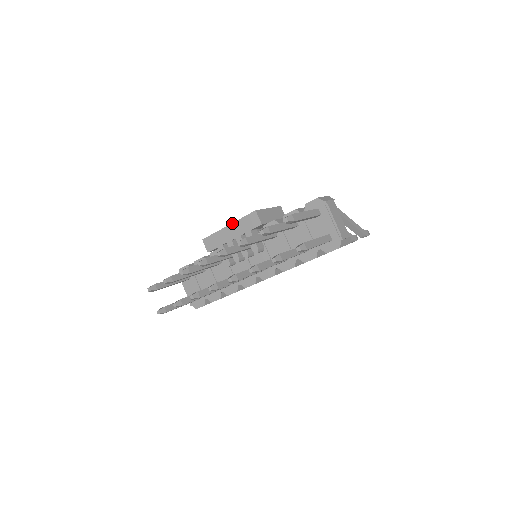
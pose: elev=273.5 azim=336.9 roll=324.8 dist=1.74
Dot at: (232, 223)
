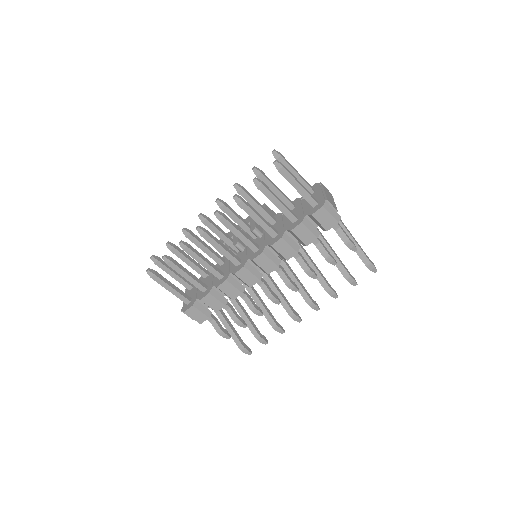
Dot at: occluded
